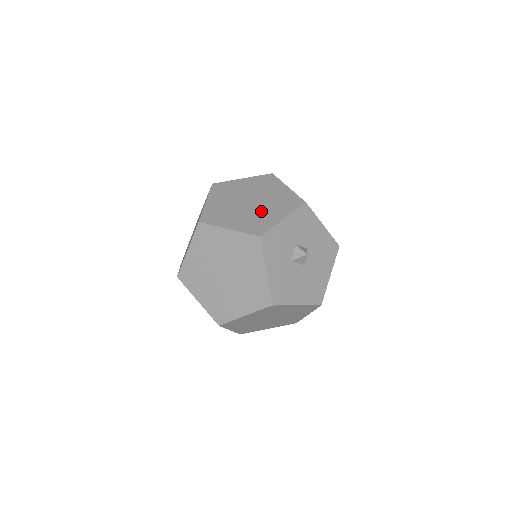
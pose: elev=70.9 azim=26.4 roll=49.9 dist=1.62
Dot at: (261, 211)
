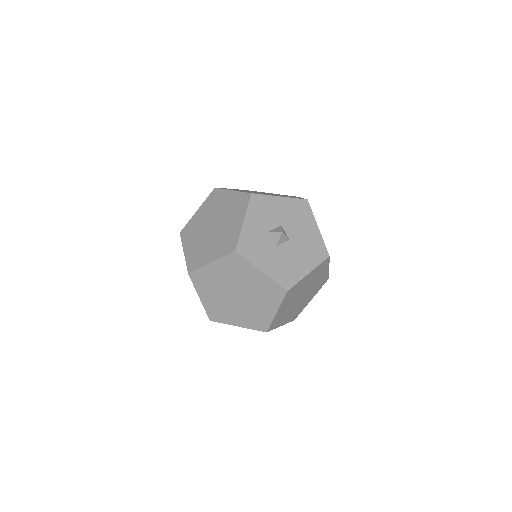
Dot at: (224, 228)
